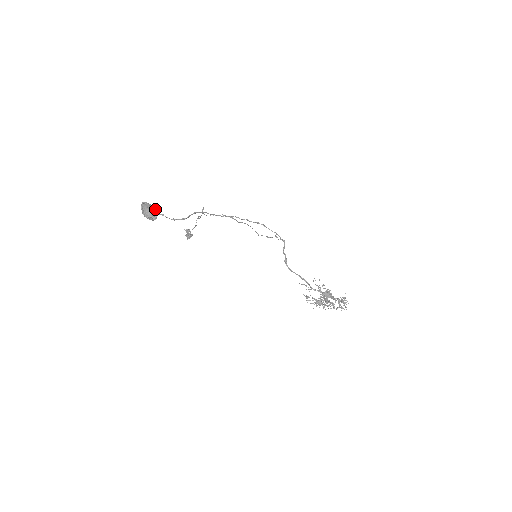
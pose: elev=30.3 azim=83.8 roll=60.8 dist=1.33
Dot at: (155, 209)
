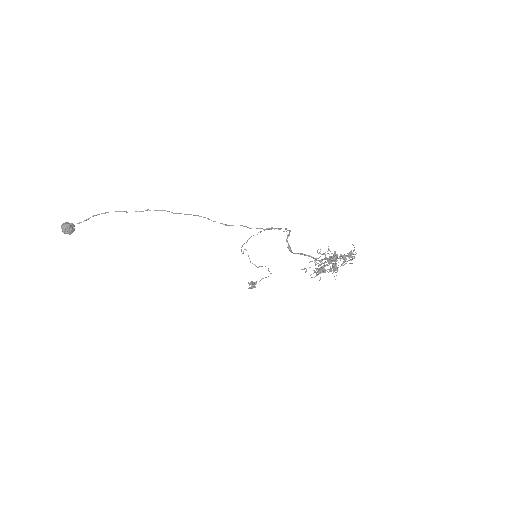
Dot at: (71, 224)
